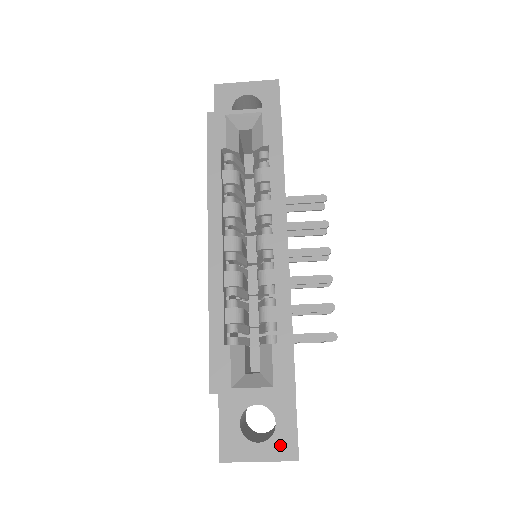
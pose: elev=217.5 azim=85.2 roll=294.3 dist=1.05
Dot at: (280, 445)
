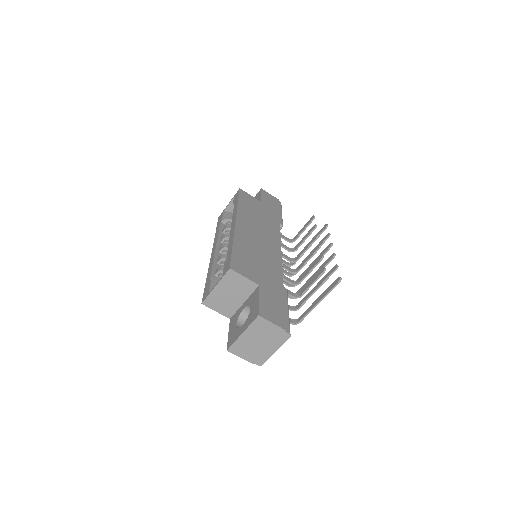
Dot at: (251, 317)
